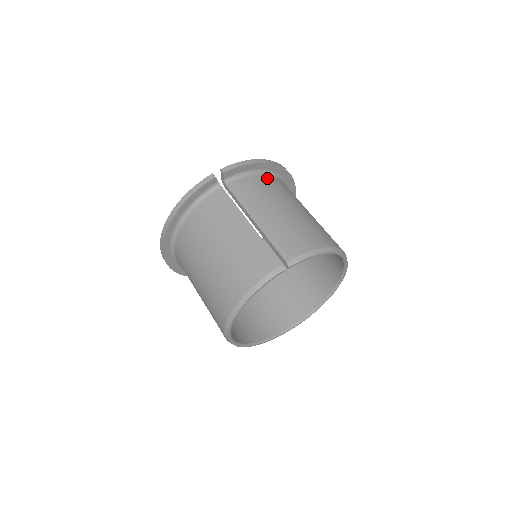
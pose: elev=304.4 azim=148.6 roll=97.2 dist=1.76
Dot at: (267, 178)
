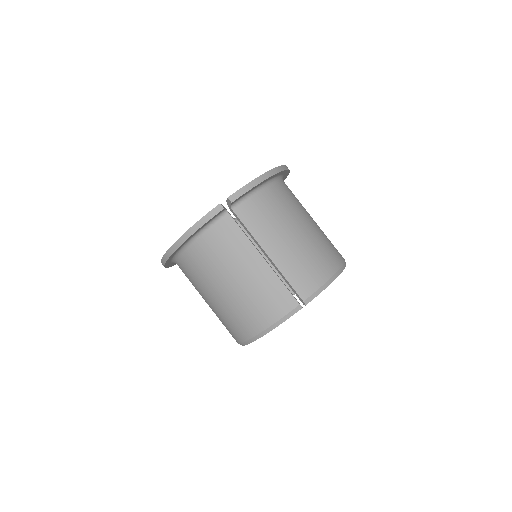
Dot at: (271, 191)
